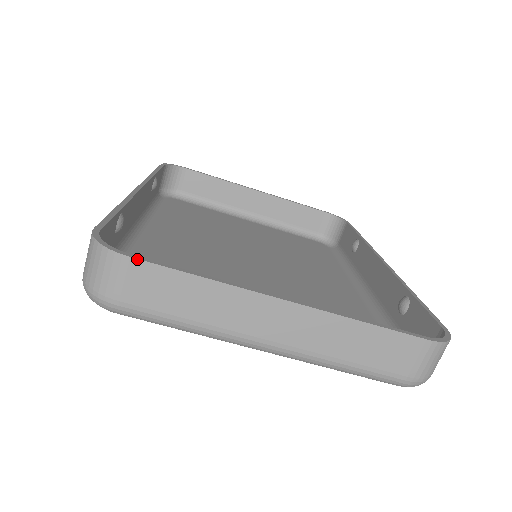
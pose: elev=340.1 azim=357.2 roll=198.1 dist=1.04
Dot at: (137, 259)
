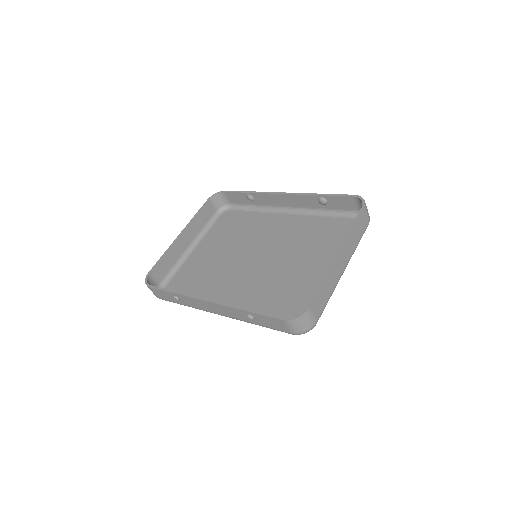
Dot at: (311, 304)
